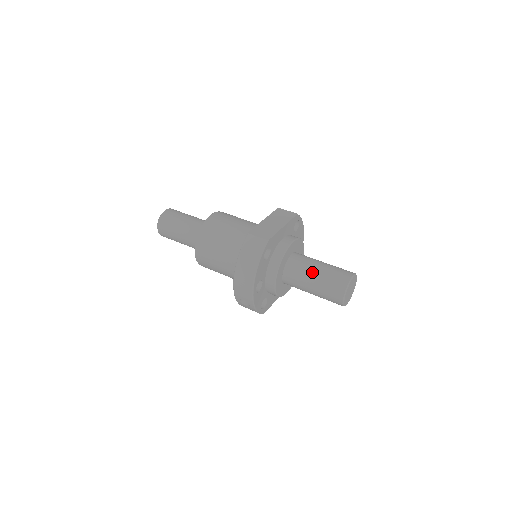
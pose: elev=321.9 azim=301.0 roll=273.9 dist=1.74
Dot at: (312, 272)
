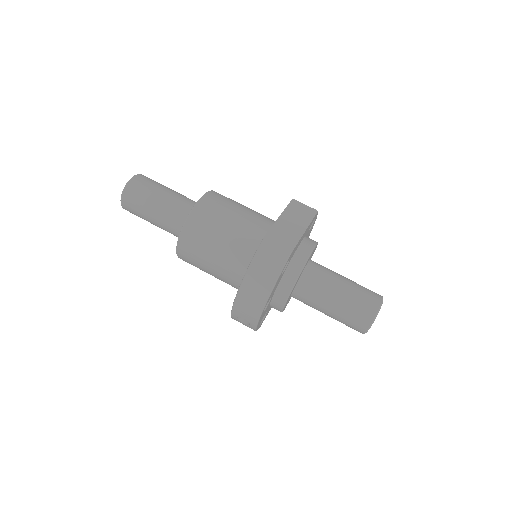
Dot at: (333, 291)
